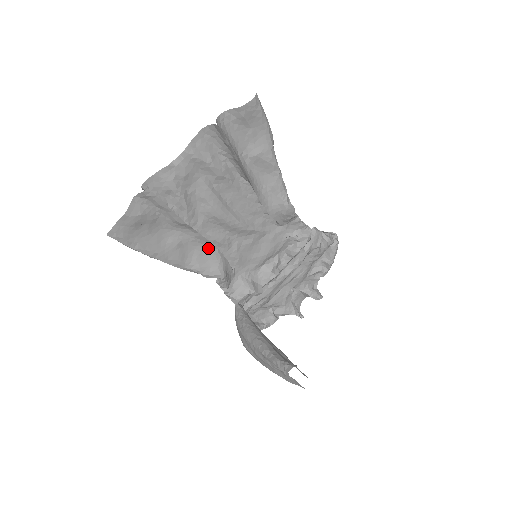
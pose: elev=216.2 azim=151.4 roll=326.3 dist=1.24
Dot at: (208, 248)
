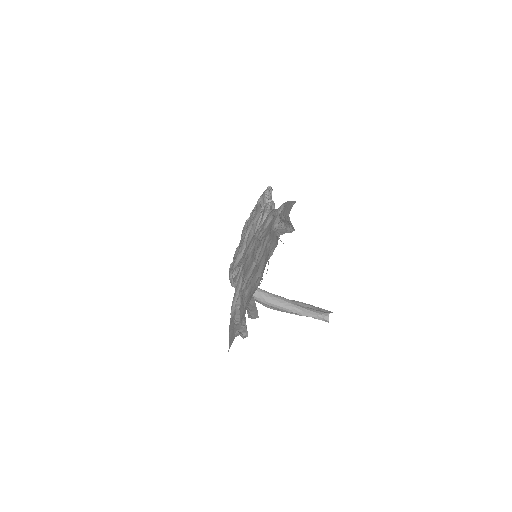
Dot at: occluded
